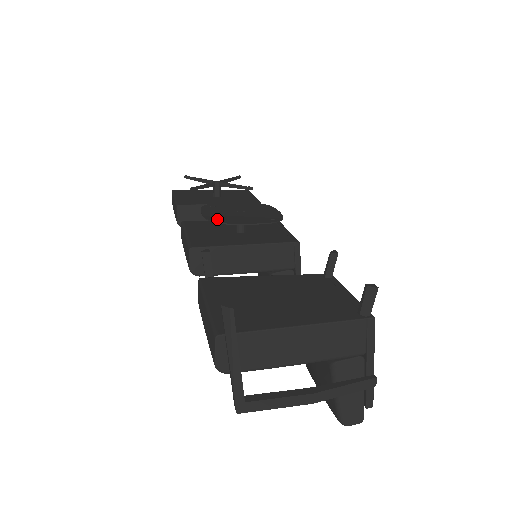
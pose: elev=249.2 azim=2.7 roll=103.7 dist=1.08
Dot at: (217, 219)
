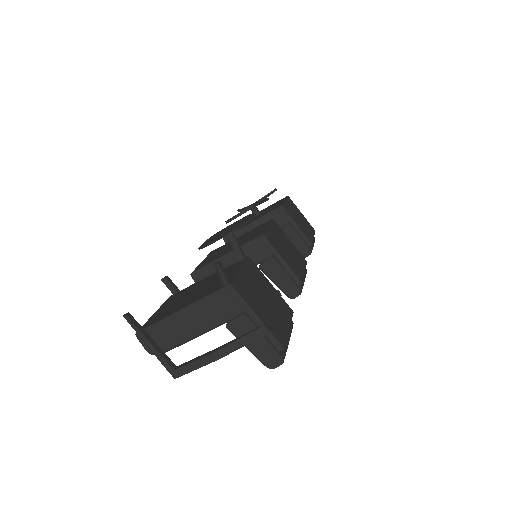
Dot at: (203, 246)
